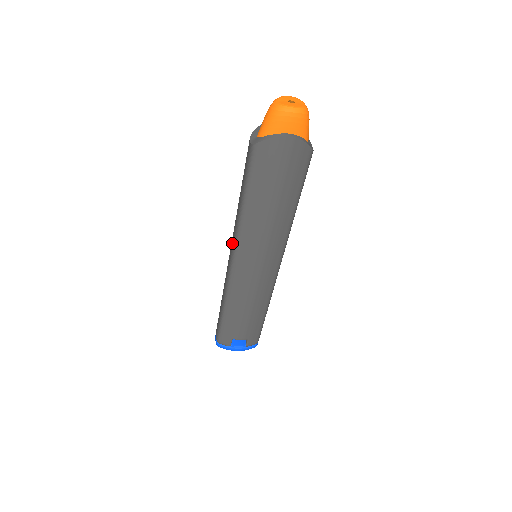
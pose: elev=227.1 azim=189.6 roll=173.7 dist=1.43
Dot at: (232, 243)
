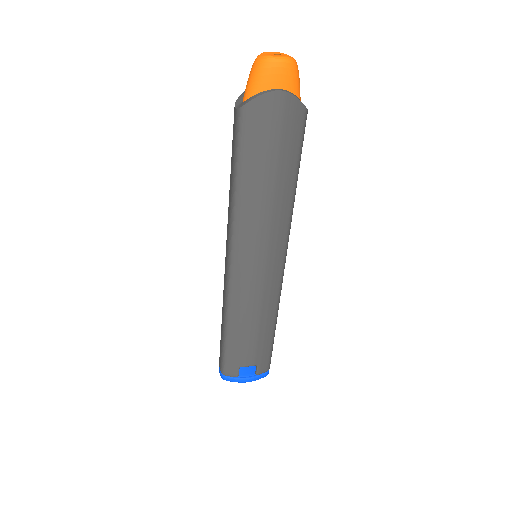
Dot at: (227, 241)
